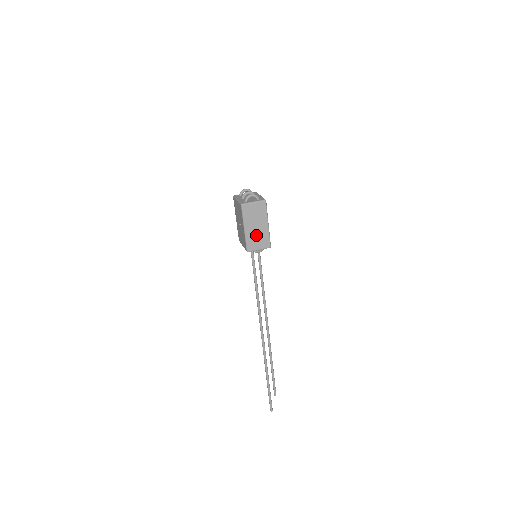
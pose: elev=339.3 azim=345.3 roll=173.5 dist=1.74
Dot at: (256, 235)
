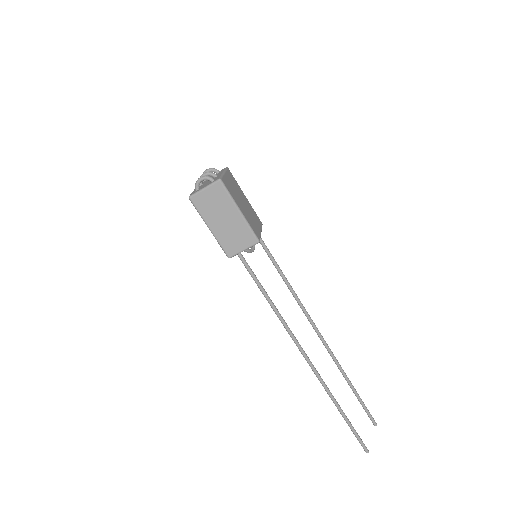
Dot at: (229, 232)
